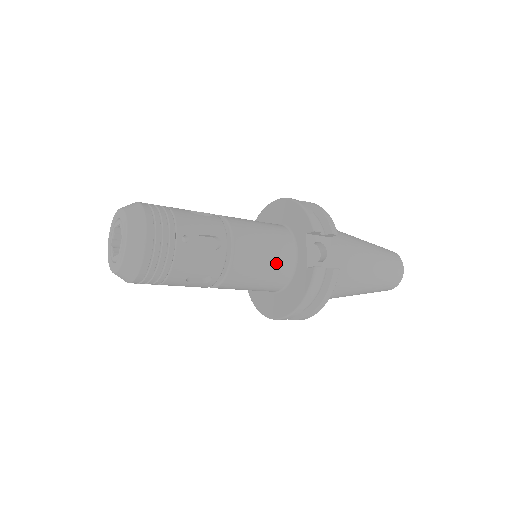
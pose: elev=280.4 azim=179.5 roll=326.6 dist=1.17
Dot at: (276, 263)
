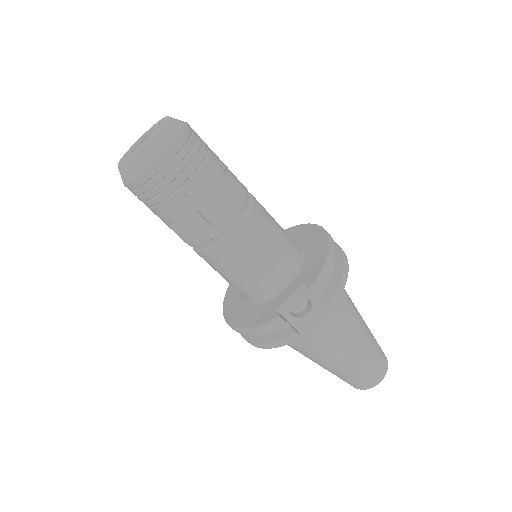
Dot at: (256, 280)
